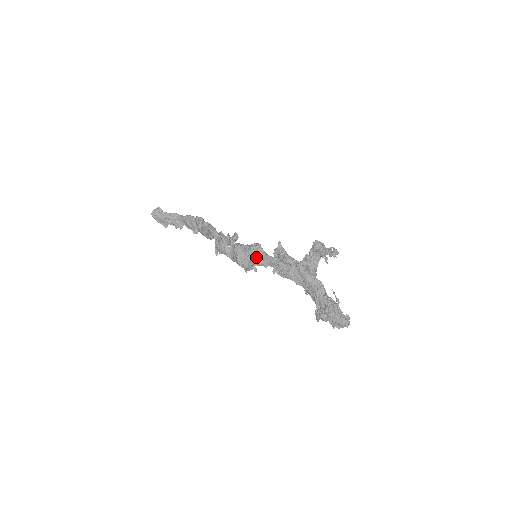
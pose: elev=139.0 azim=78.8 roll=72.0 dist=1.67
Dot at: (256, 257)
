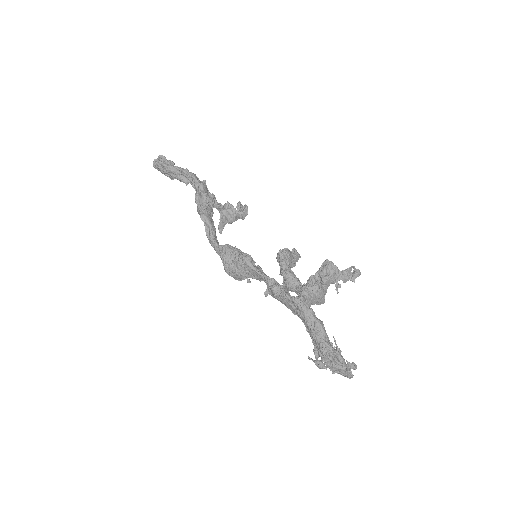
Dot at: (245, 272)
